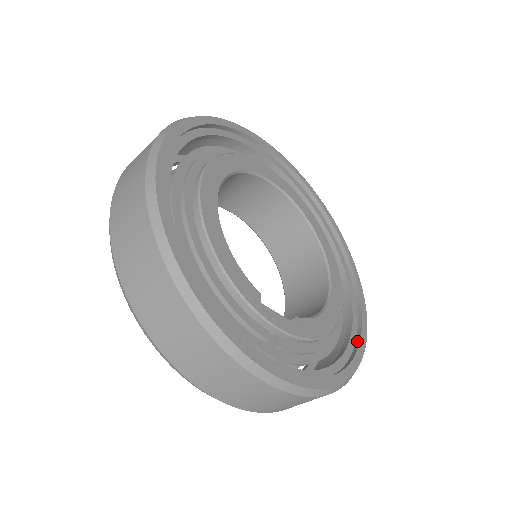
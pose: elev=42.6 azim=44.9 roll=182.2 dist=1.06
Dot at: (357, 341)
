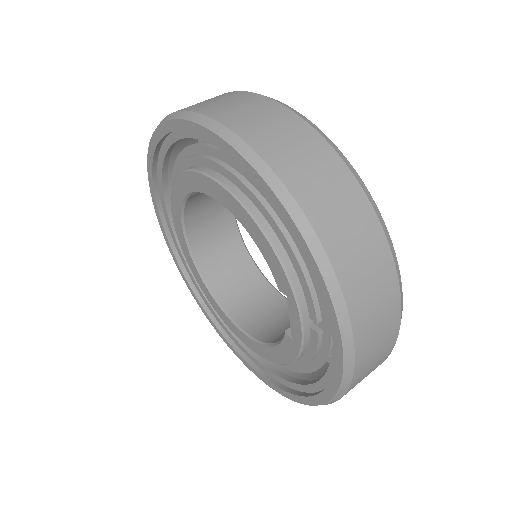
Dot at: occluded
